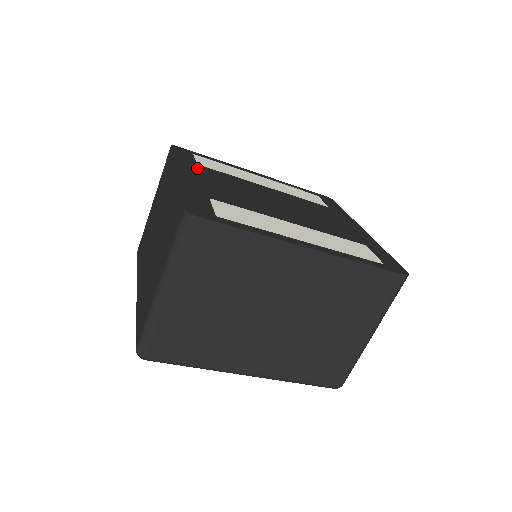
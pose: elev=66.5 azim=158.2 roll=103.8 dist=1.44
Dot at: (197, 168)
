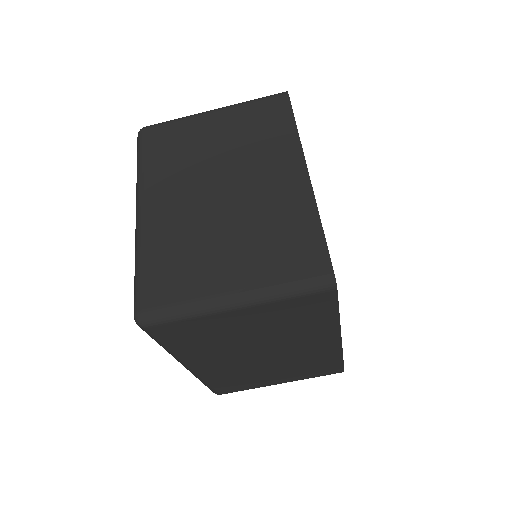
Dot at: occluded
